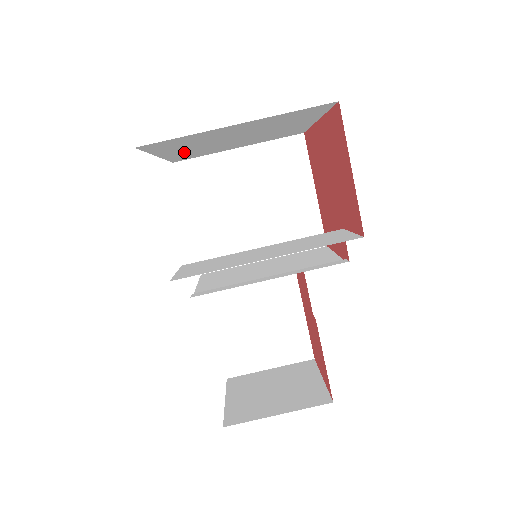
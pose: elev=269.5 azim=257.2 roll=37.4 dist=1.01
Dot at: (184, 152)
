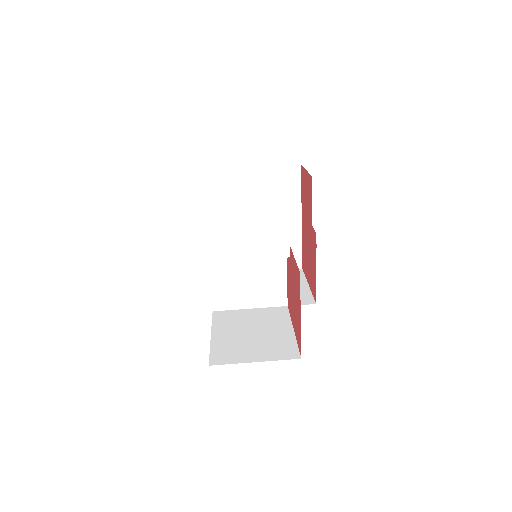
Dot at: (225, 232)
